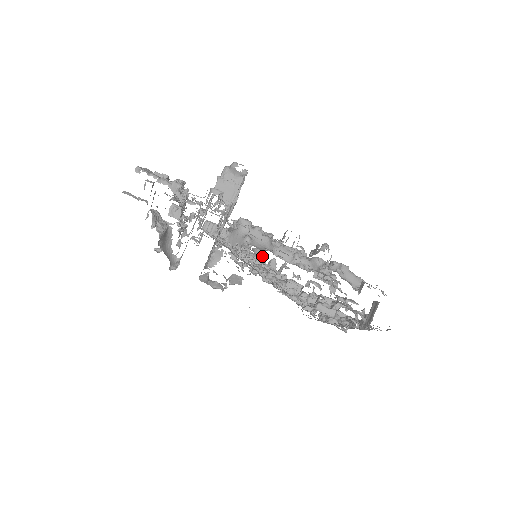
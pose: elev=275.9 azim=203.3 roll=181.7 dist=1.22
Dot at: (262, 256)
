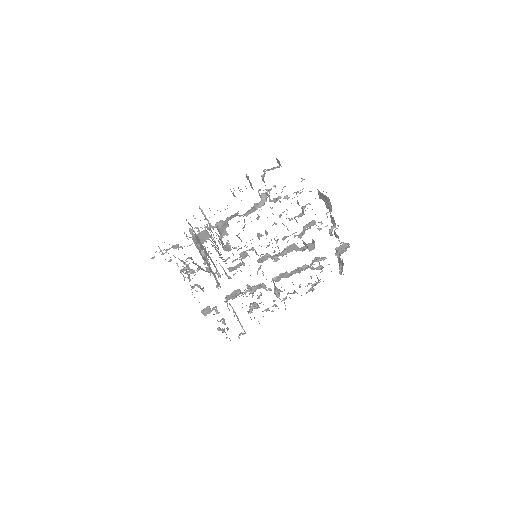
Dot at: occluded
